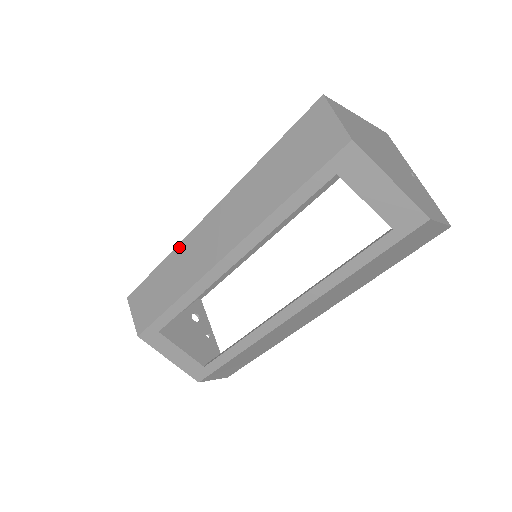
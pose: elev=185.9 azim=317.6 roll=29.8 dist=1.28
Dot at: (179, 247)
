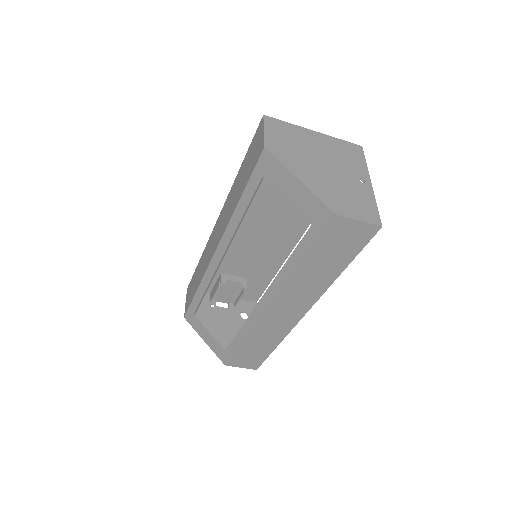
Dot at: (206, 246)
